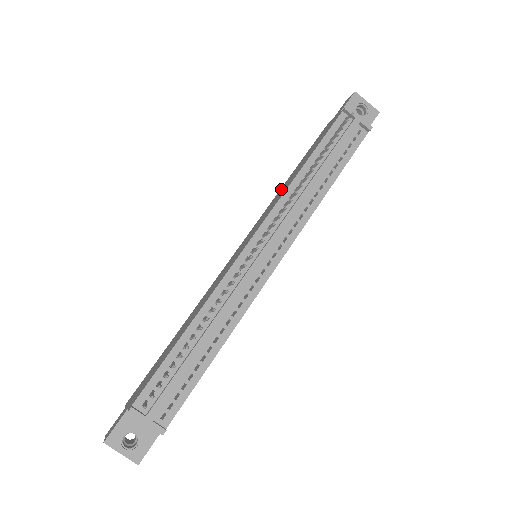
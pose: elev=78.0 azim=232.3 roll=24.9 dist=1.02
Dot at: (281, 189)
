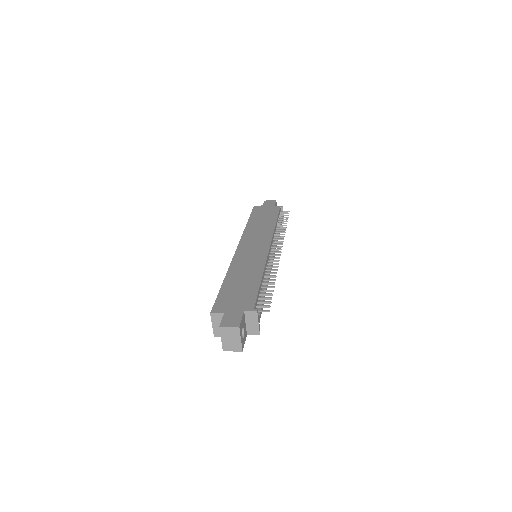
Dot at: (251, 226)
